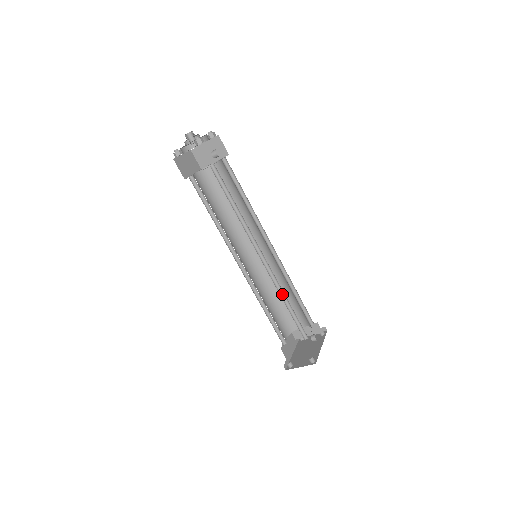
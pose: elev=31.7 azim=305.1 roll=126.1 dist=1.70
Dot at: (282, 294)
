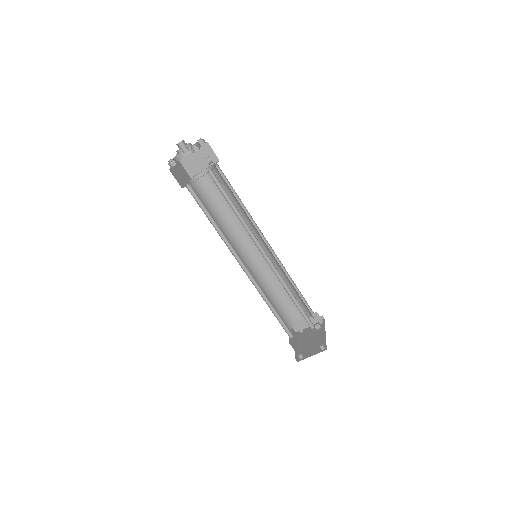
Dot at: (287, 289)
